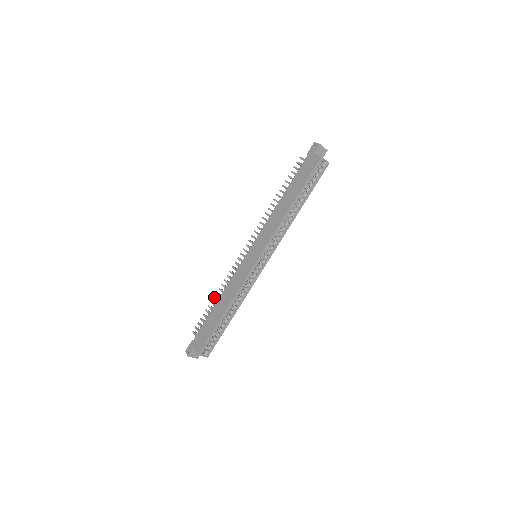
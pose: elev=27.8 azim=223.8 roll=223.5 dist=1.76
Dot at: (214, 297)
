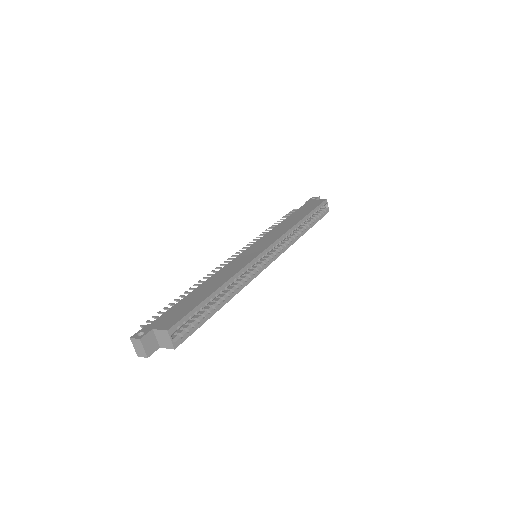
Dot at: (186, 291)
